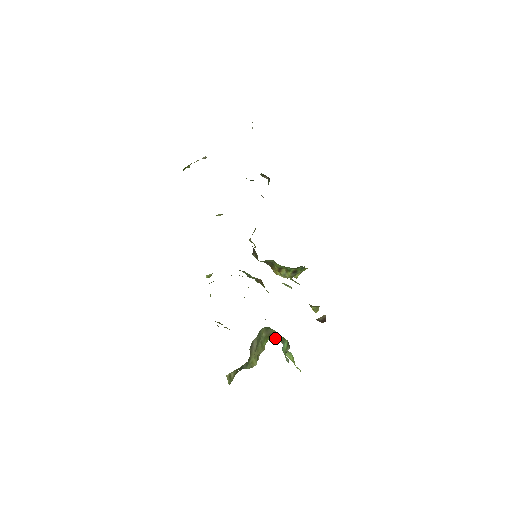
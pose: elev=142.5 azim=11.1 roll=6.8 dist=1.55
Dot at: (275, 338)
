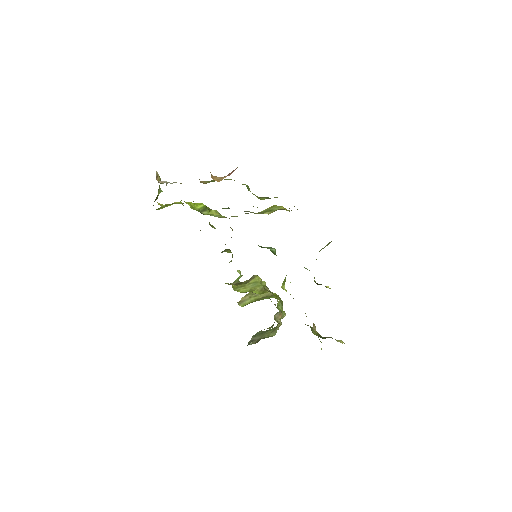
Dot at: occluded
